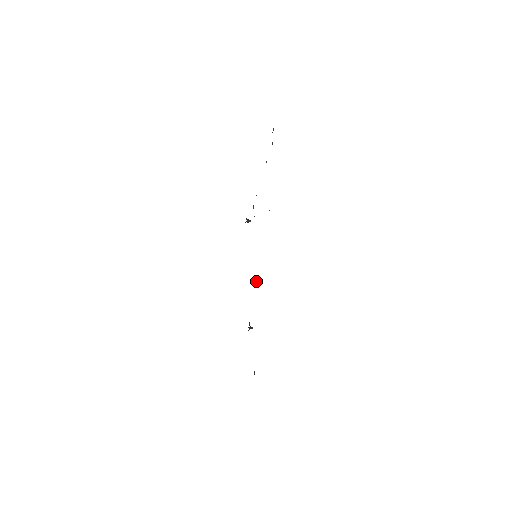
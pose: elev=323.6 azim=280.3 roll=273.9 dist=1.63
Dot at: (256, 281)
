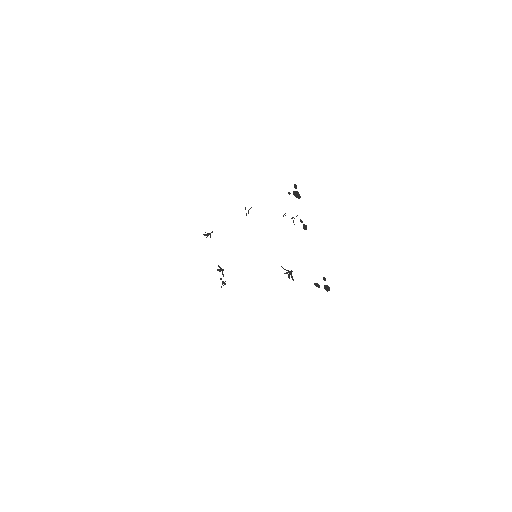
Dot at: occluded
